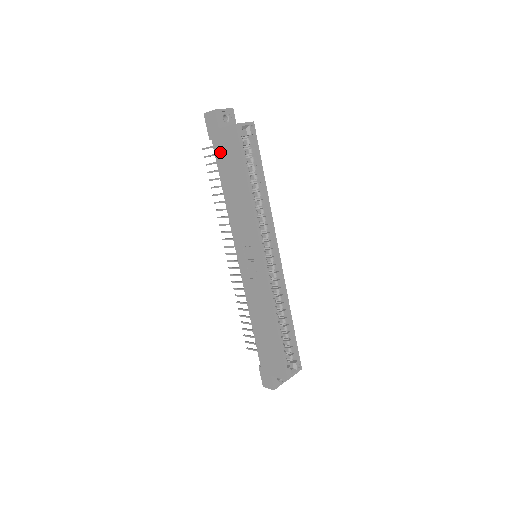
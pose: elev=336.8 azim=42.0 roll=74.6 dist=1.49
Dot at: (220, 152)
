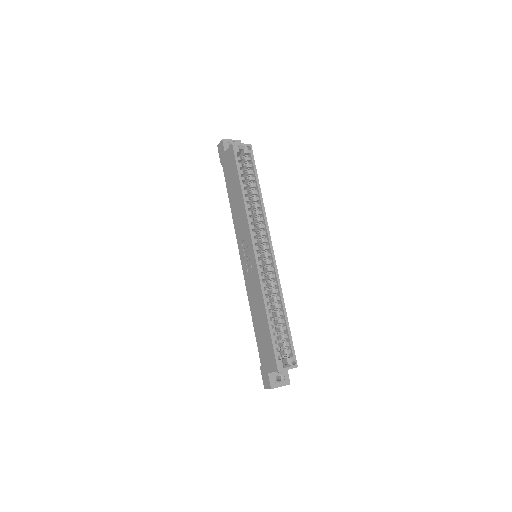
Dot at: (226, 171)
